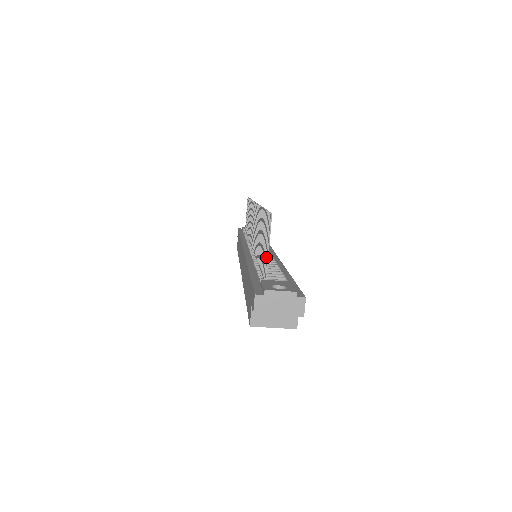
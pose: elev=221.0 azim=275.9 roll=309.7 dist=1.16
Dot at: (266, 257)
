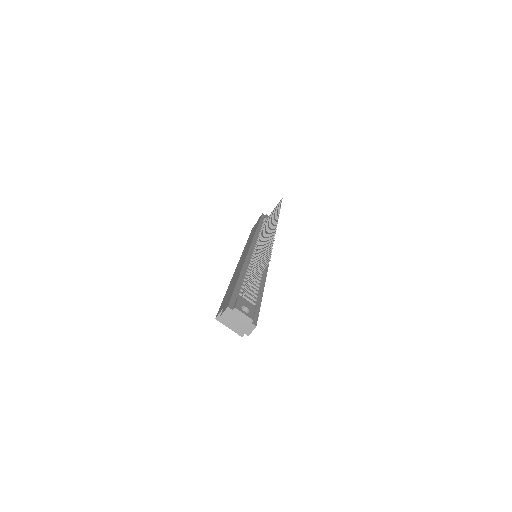
Dot at: occluded
